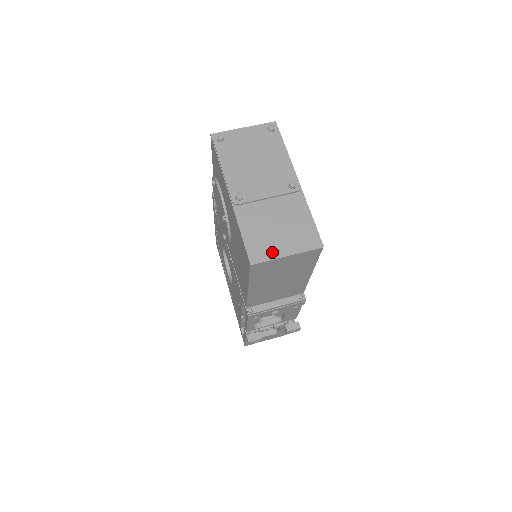
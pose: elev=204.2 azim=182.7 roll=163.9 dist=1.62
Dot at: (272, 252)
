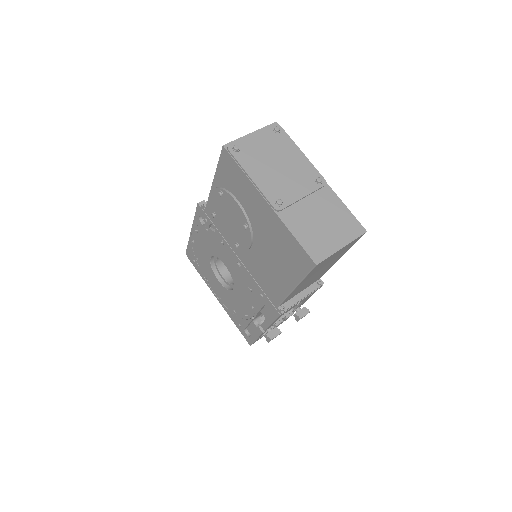
Dot at: (329, 248)
